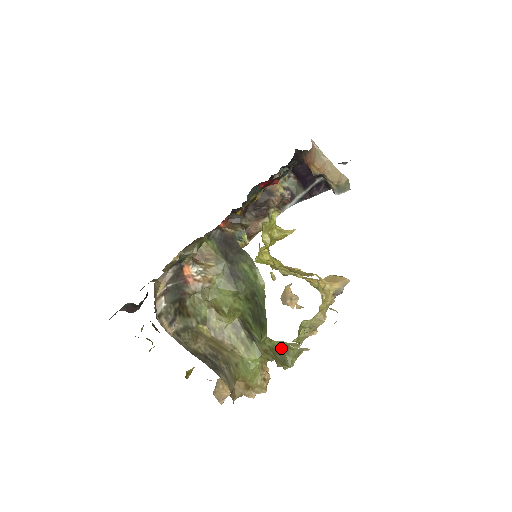
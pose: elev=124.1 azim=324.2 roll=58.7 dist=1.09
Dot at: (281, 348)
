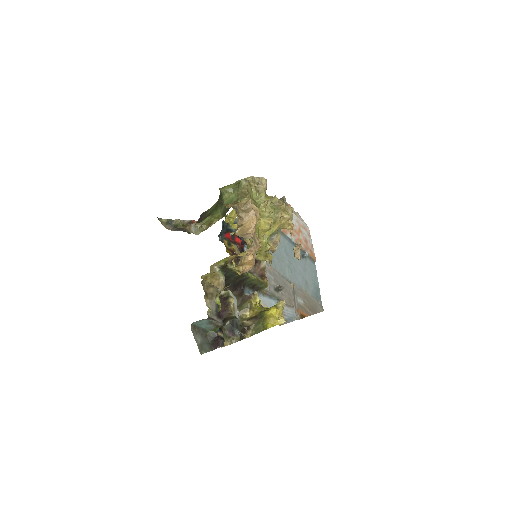
Dot at: (234, 186)
